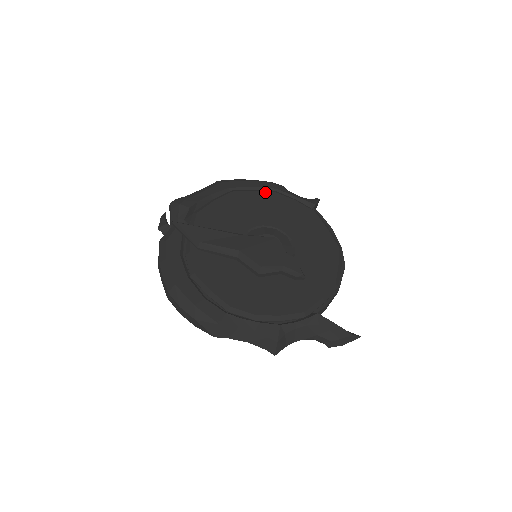
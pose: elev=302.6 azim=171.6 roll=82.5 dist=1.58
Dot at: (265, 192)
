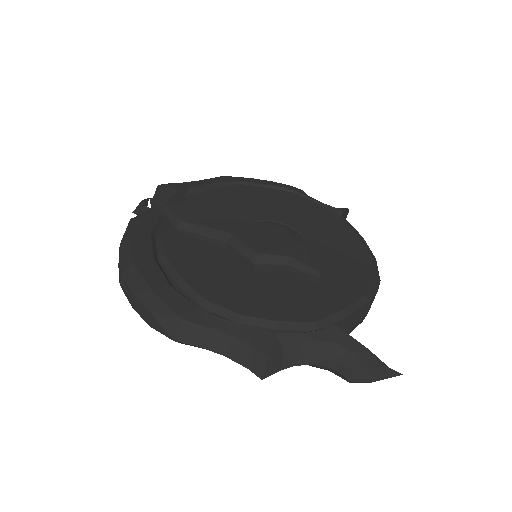
Dot at: (279, 190)
